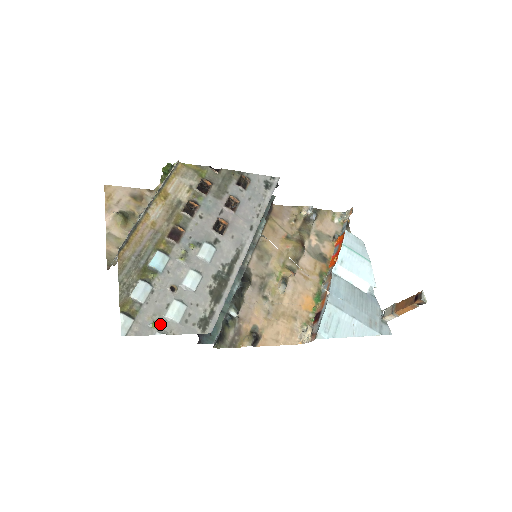
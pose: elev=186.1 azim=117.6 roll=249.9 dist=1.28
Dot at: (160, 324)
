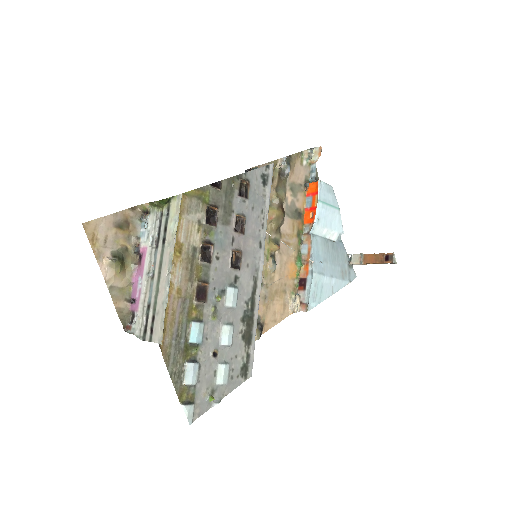
Dot at: (214, 394)
